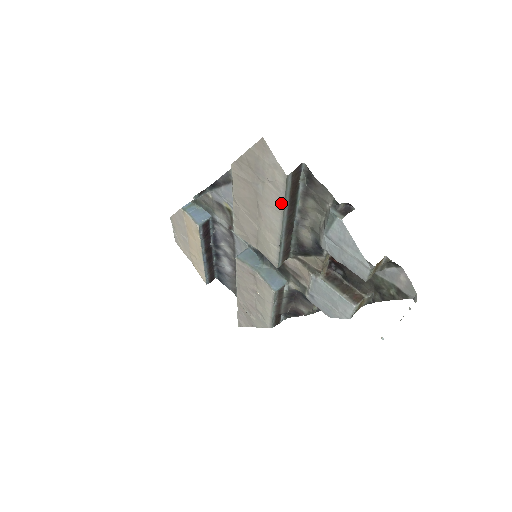
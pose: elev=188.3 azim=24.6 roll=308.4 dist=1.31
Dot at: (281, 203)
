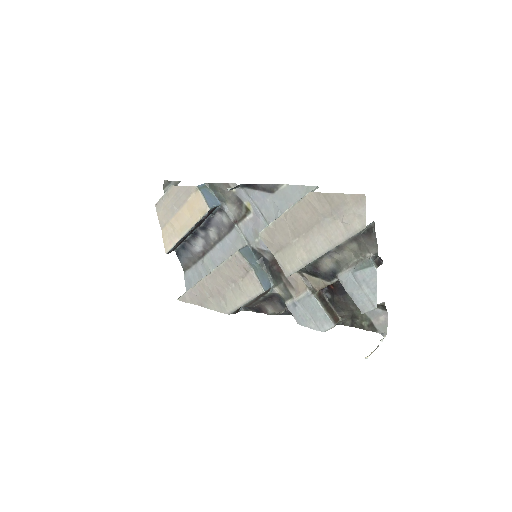
Dot at: (341, 240)
